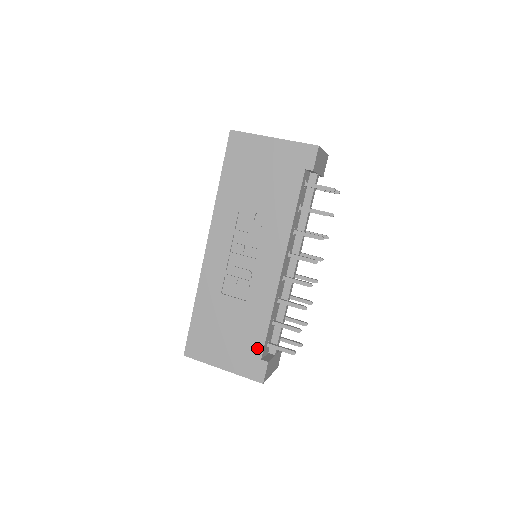
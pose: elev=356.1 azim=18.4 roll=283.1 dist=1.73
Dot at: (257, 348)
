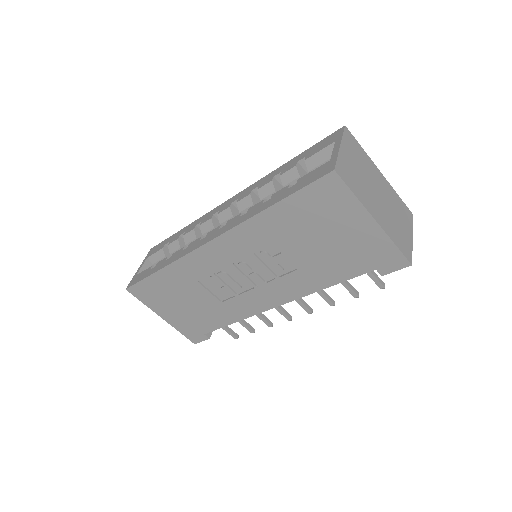
Dot at: (206, 328)
